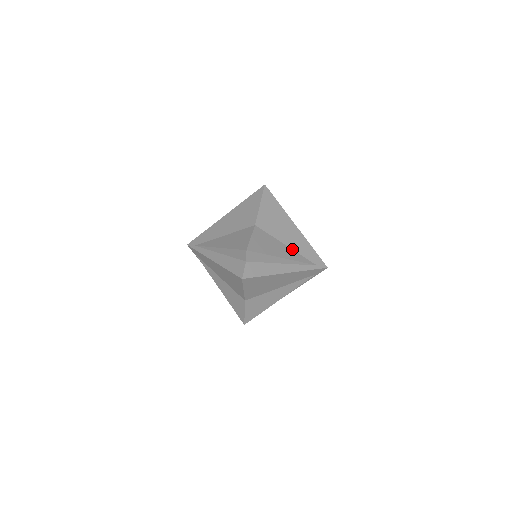
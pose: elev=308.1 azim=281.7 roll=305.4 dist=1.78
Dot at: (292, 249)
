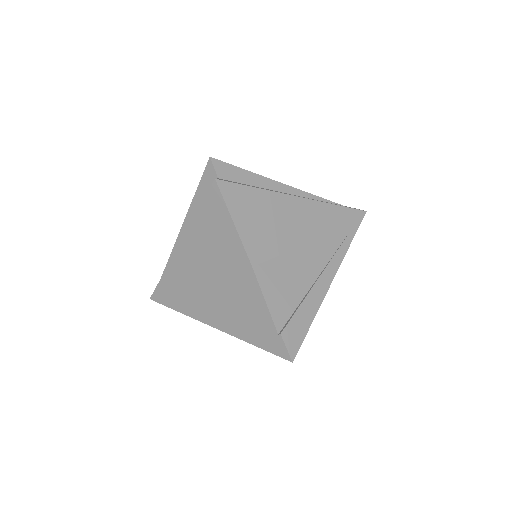
Dot at: (315, 240)
